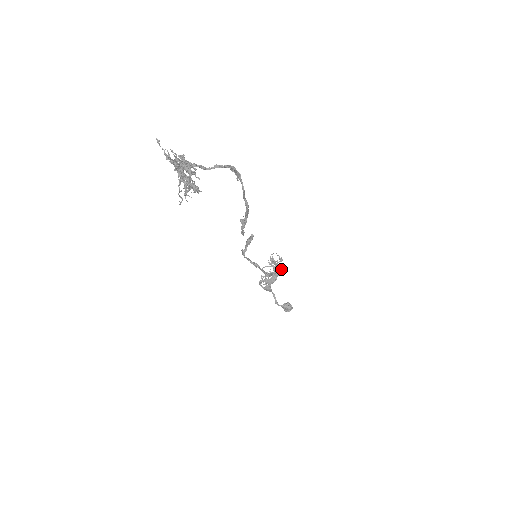
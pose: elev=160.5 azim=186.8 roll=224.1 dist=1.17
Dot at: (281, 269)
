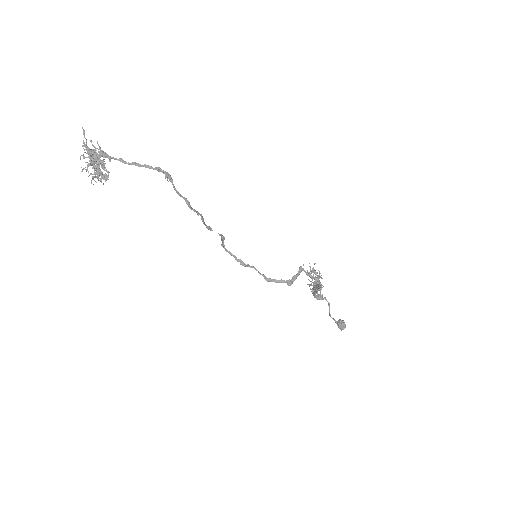
Dot at: (319, 283)
